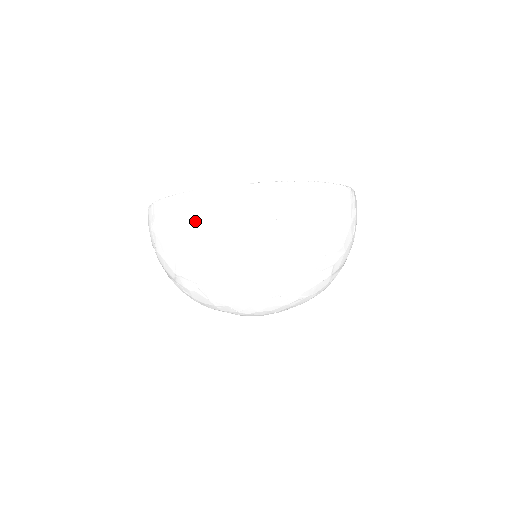
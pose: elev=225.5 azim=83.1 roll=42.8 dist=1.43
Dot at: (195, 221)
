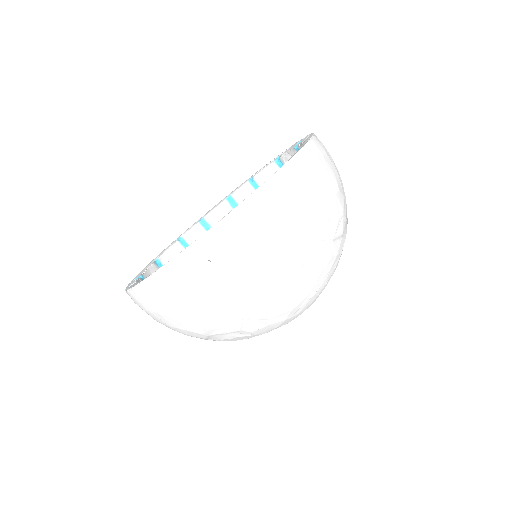
Dot at: (204, 281)
